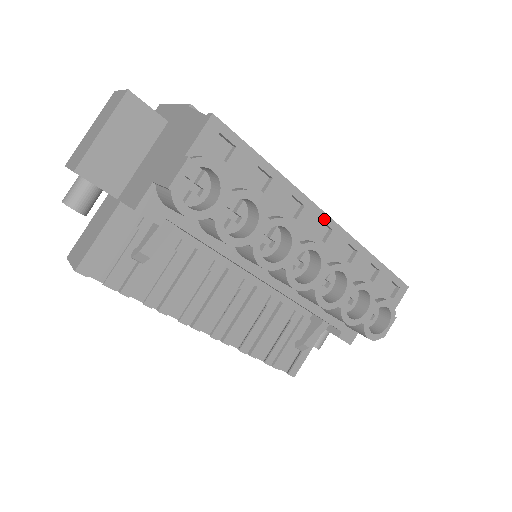
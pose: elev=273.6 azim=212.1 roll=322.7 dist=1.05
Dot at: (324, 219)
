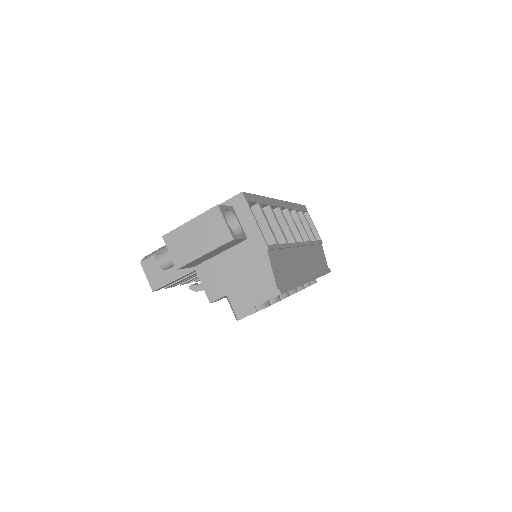
Dot at: occluded
